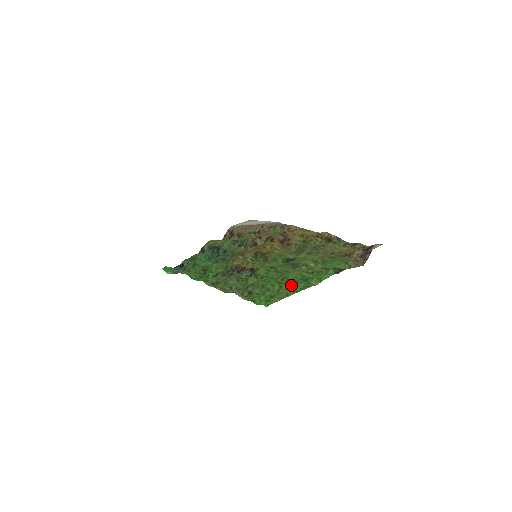
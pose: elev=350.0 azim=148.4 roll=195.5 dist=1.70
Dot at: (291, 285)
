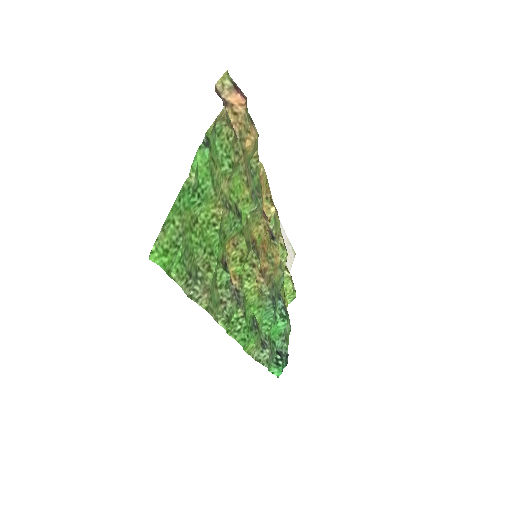
Dot at: (184, 214)
